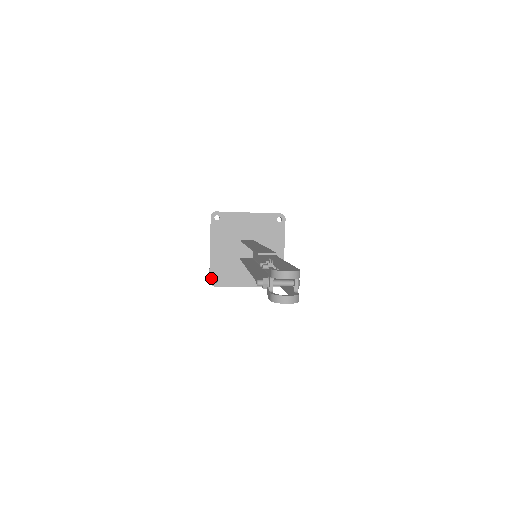
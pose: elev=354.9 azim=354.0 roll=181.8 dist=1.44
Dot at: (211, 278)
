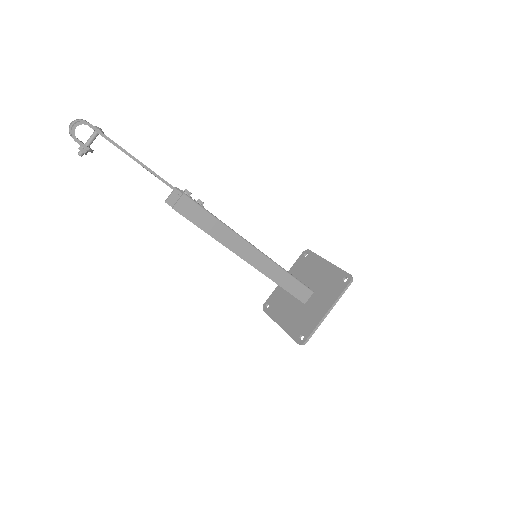
Dot at: (297, 340)
